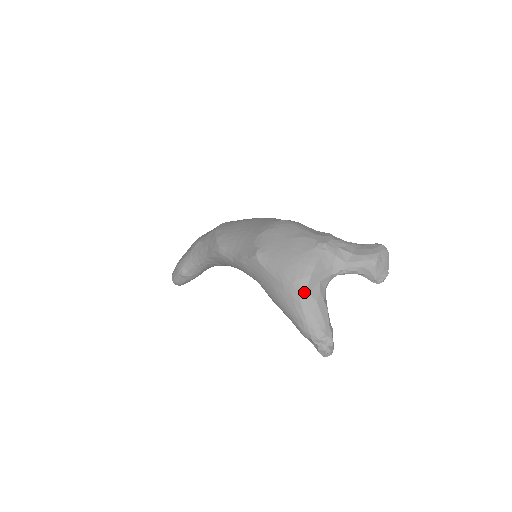
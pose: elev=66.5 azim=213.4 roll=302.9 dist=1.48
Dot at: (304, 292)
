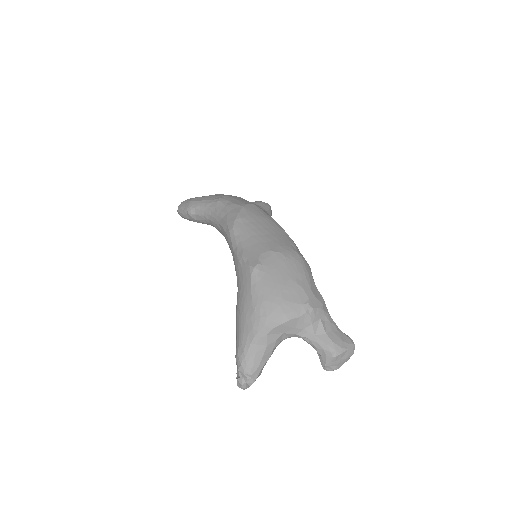
Dot at: (264, 332)
